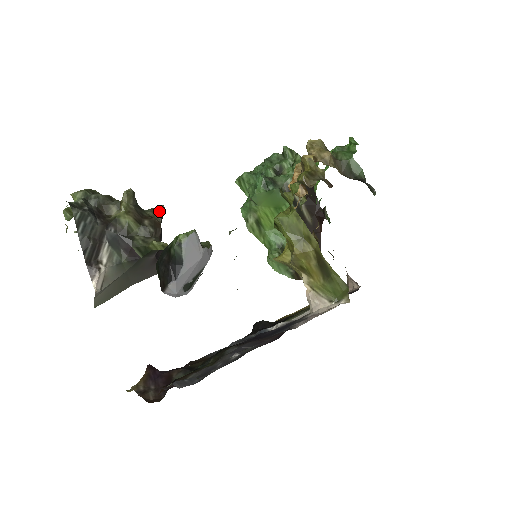
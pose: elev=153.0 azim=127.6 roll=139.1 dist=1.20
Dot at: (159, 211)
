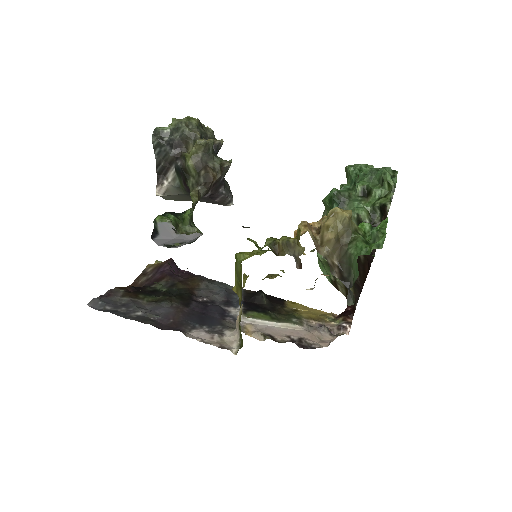
Dot at: (222, 167)
